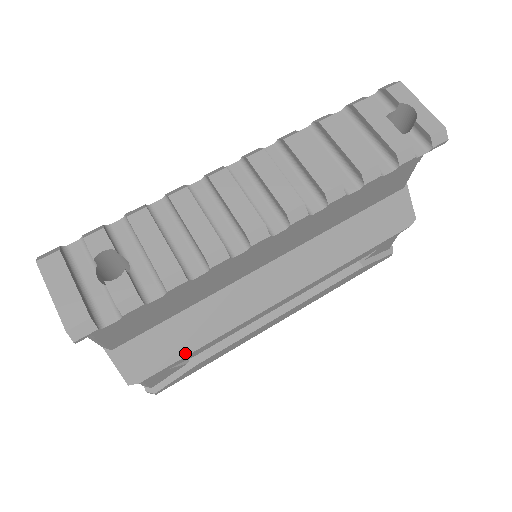
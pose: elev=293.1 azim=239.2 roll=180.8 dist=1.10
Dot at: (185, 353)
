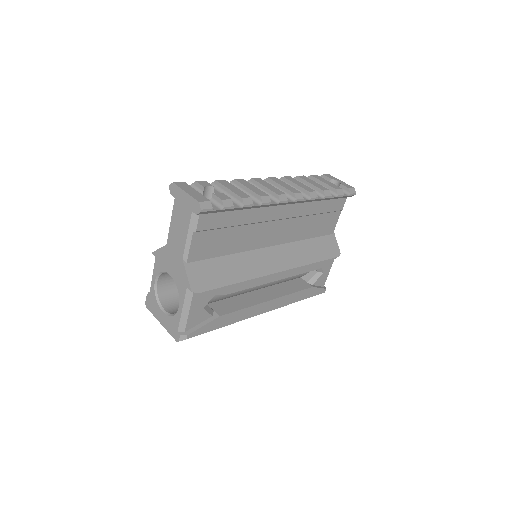
Dot at: (225, 284)
